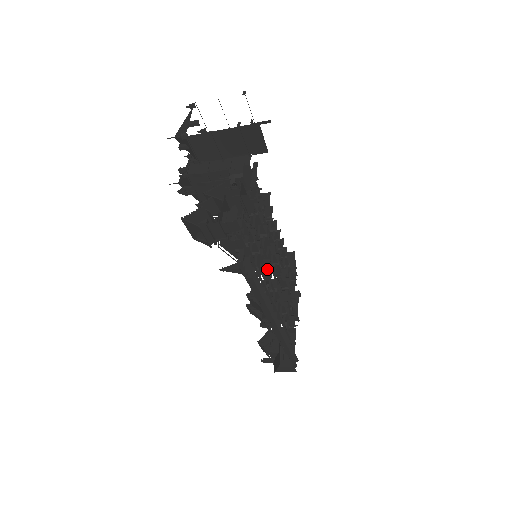
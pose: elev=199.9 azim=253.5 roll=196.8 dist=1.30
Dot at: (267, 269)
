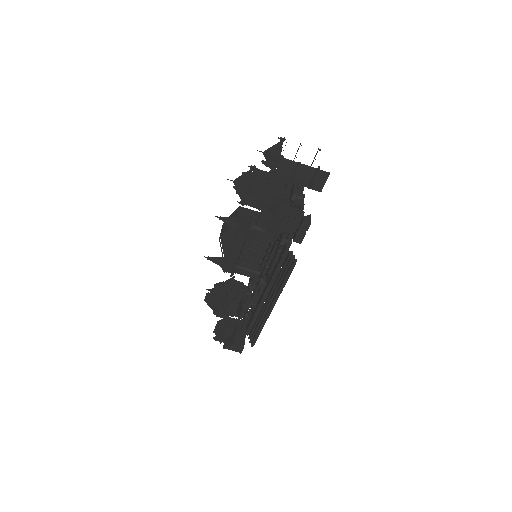
Dot at: occluded
